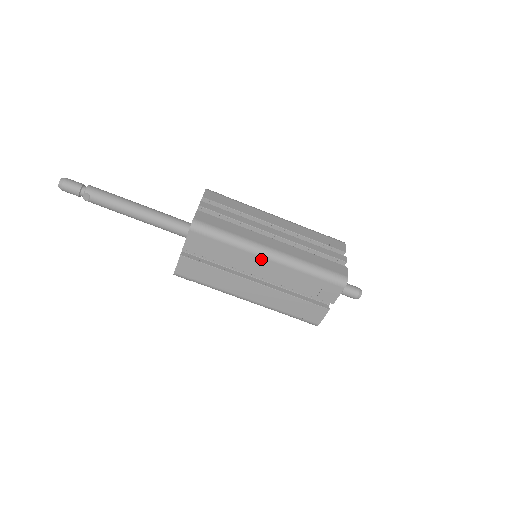
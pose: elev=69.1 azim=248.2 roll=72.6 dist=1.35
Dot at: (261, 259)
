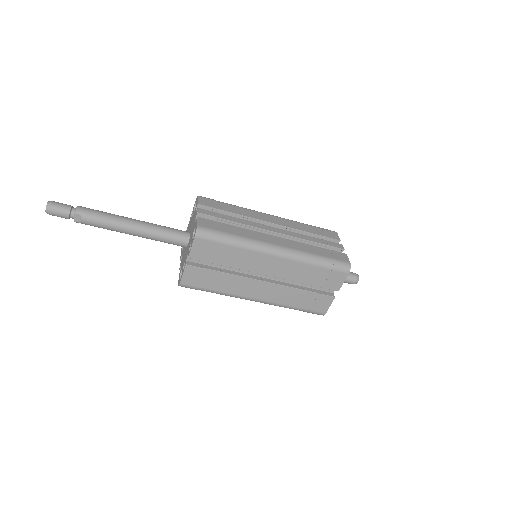
Dot at: (268, 257)
